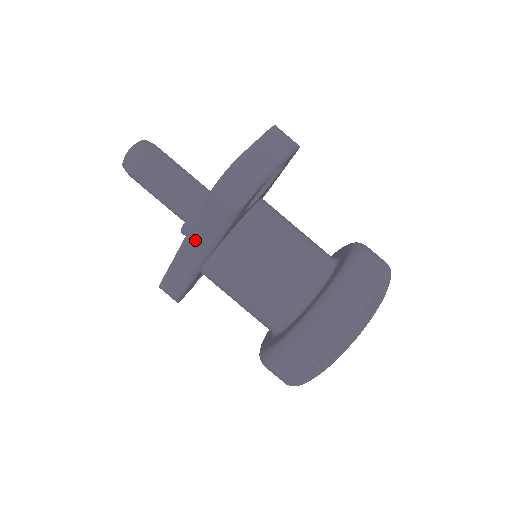
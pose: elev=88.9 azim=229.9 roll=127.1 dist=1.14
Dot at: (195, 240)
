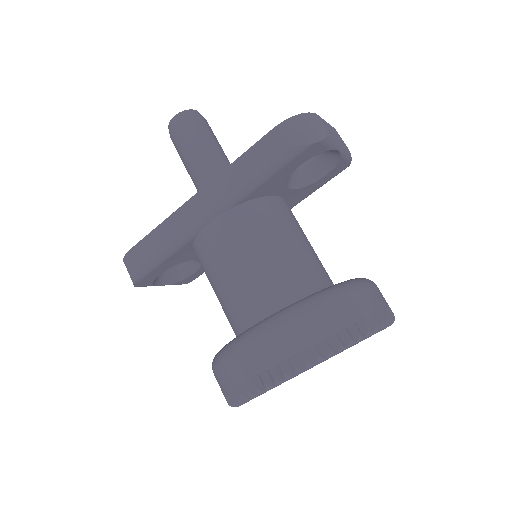
Dot at: (223, 183)
